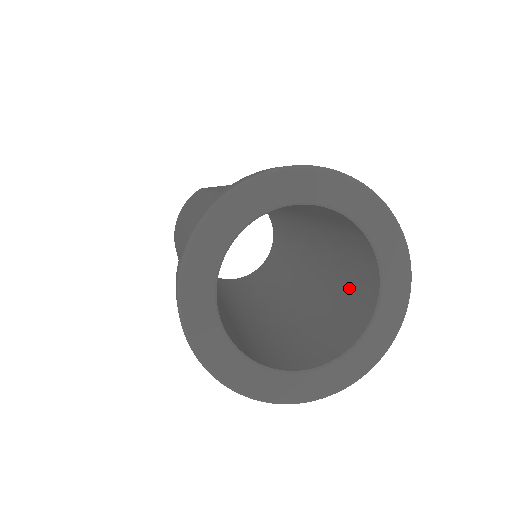
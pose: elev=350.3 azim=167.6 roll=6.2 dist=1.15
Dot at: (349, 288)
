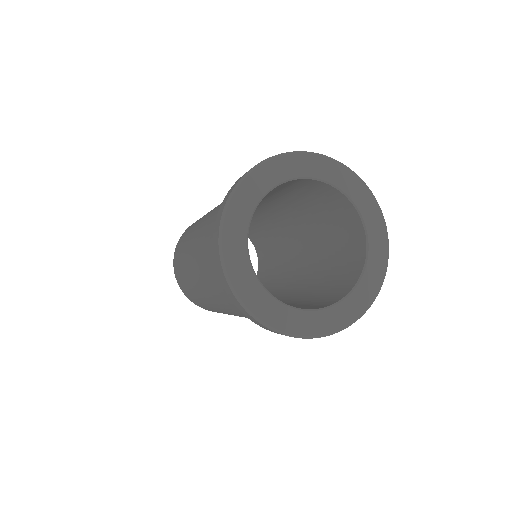
Dot at: (328, 287)
